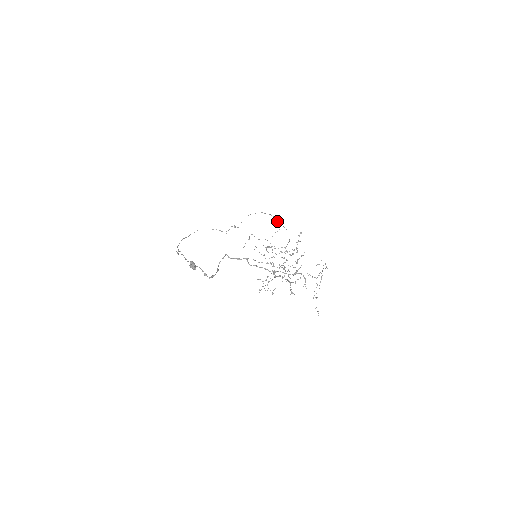
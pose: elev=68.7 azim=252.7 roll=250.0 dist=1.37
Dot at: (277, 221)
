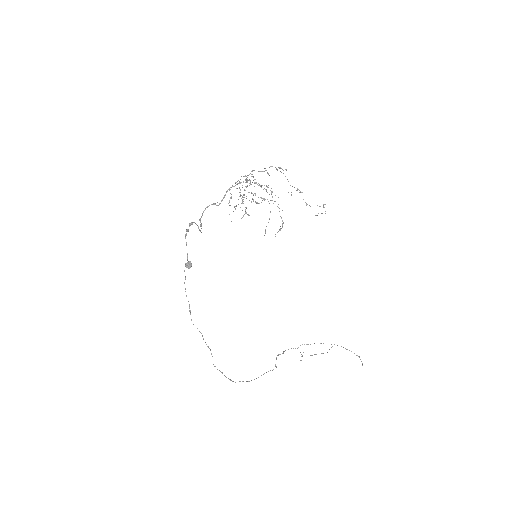
Dot at: occluded
